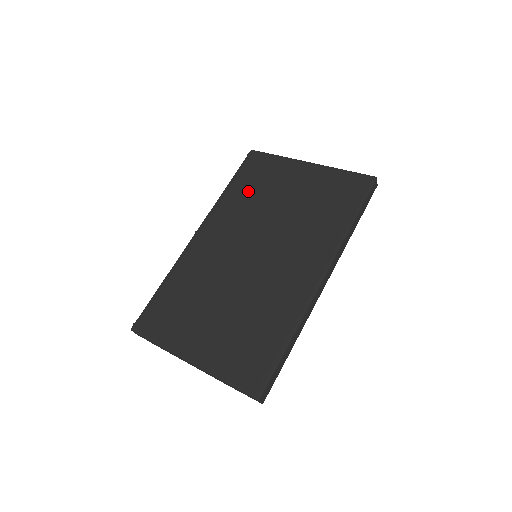
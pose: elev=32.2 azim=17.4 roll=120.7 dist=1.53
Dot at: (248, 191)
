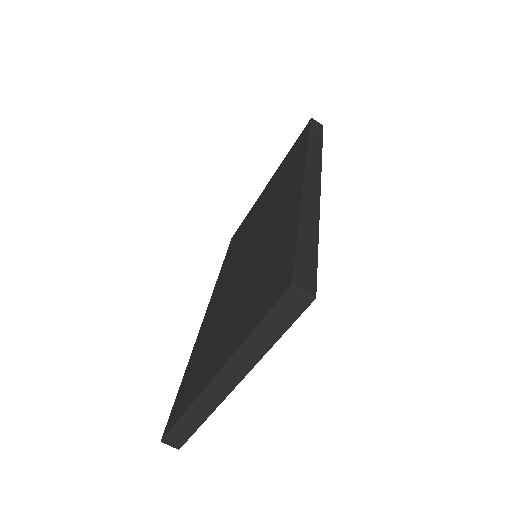
Dot at: (234, 247)
